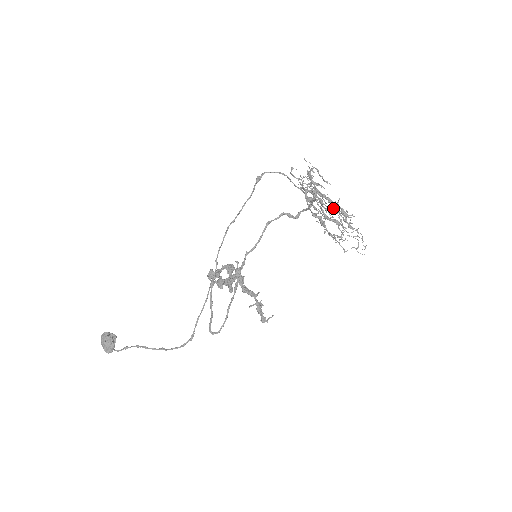
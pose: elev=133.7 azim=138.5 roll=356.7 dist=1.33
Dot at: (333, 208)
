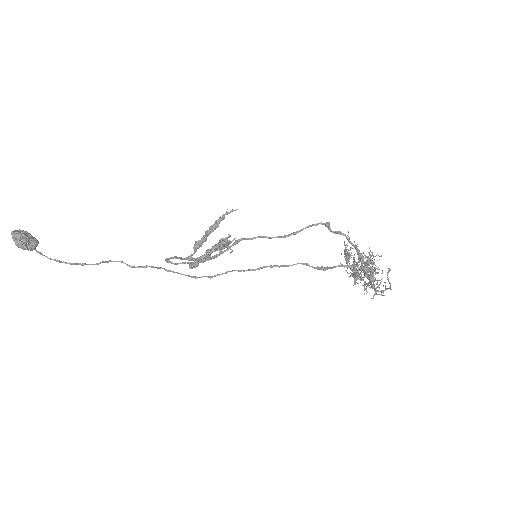
Dot at: (370, 260)
